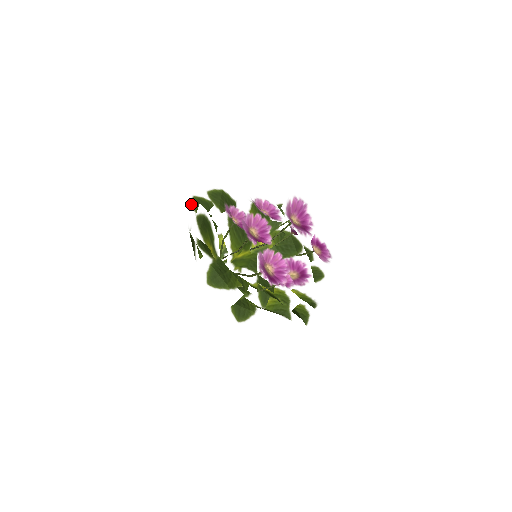
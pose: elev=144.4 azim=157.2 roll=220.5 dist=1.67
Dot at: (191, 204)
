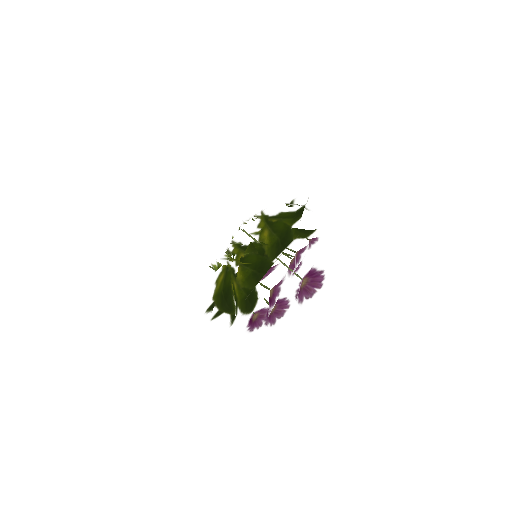
Dot at: occluded
